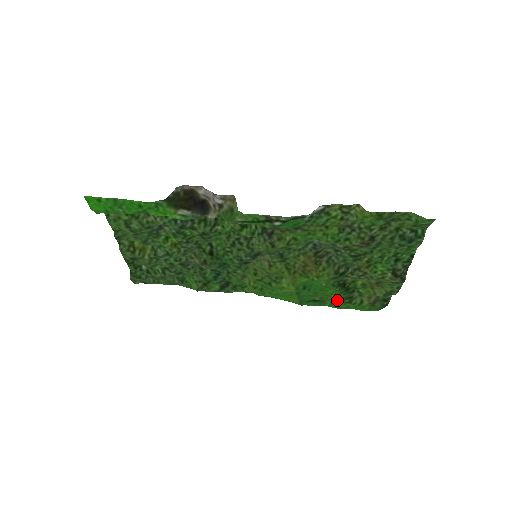
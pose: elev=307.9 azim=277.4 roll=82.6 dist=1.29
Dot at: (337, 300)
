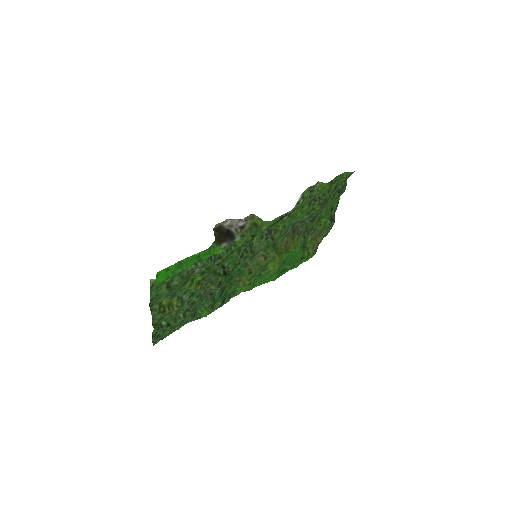
Dot at: (296, 261)
